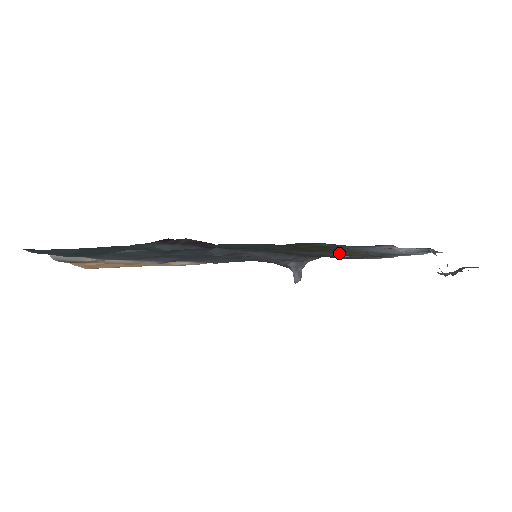
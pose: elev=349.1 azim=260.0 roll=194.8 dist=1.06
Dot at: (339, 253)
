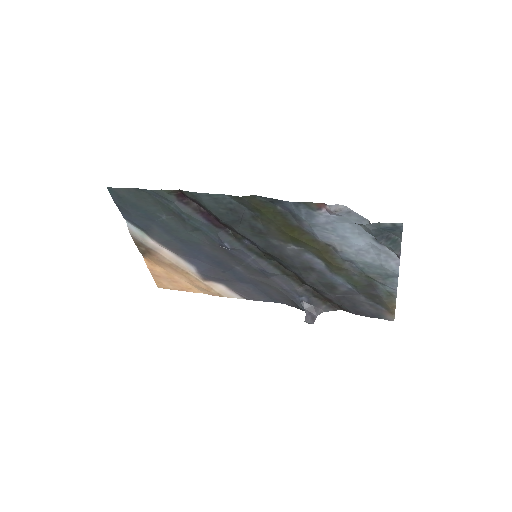
Dot at: (324, 265)
